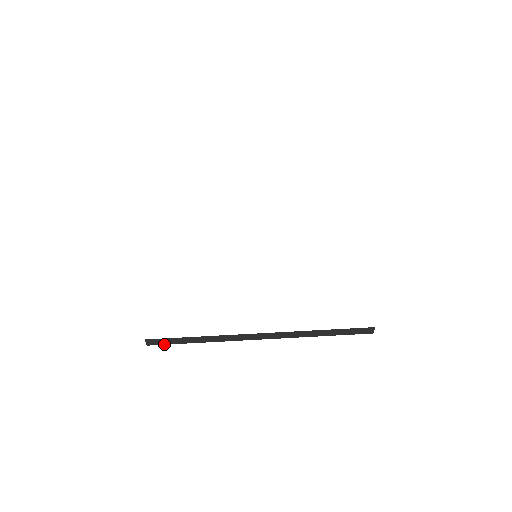
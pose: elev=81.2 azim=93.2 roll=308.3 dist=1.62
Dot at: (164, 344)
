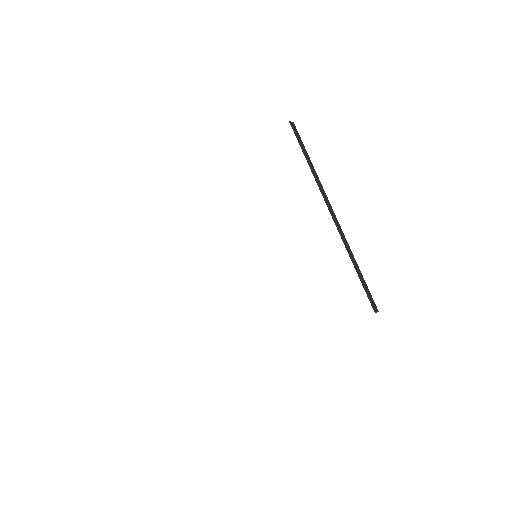
Dot at: occluded
